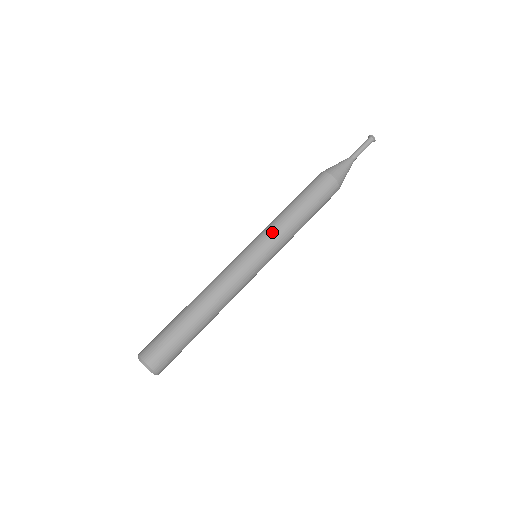
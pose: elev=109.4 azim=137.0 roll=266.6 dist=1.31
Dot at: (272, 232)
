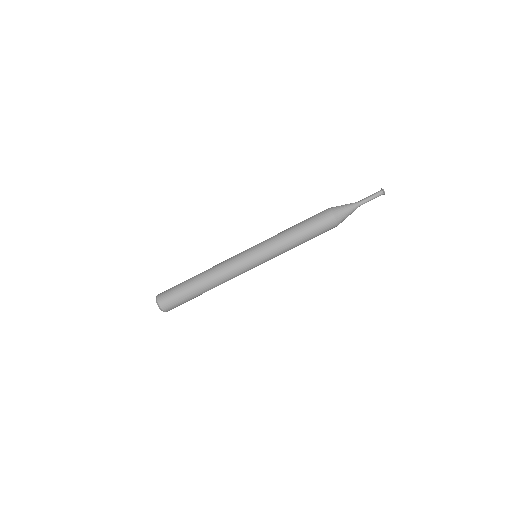
Dot at: (274, 250)
